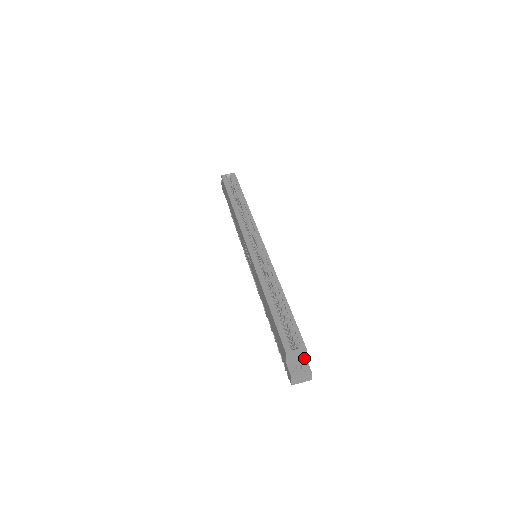
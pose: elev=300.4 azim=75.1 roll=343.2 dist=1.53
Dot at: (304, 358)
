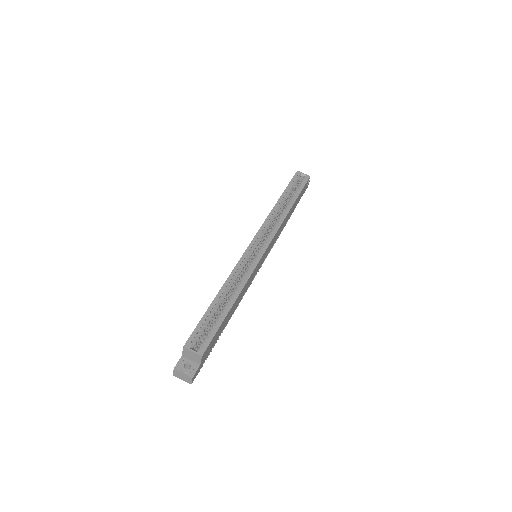
Dot at: (198, 363)
